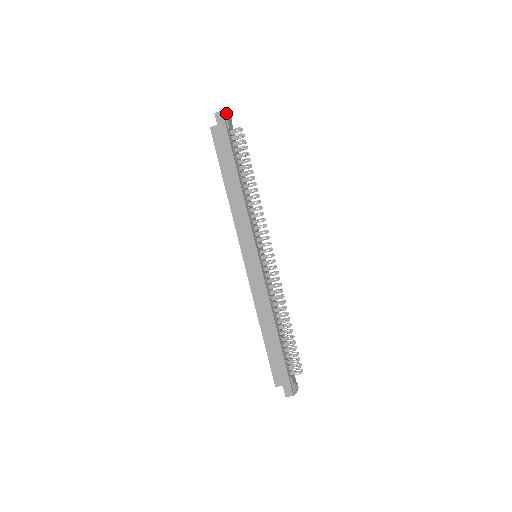
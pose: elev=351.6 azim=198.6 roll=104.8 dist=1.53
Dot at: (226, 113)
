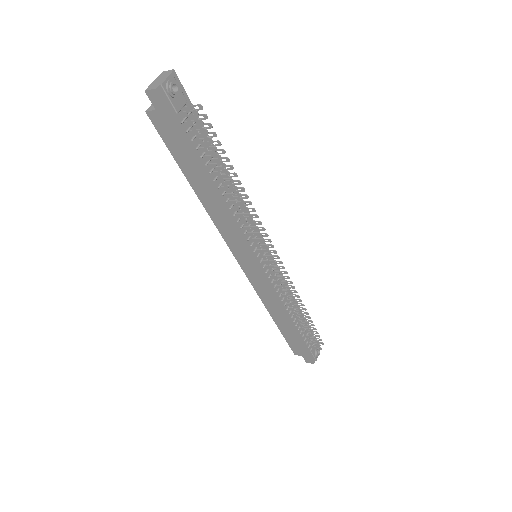
Dot at: (165, 85)
